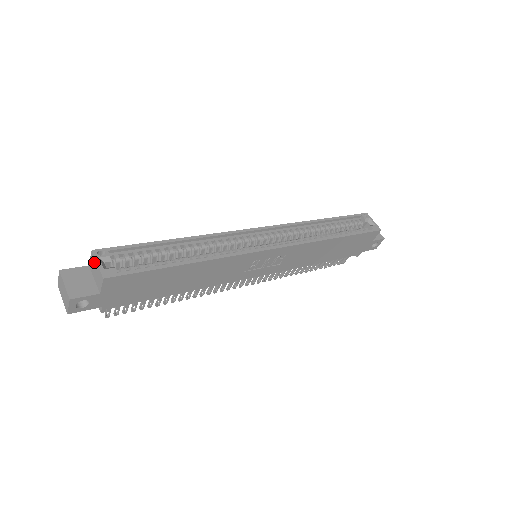
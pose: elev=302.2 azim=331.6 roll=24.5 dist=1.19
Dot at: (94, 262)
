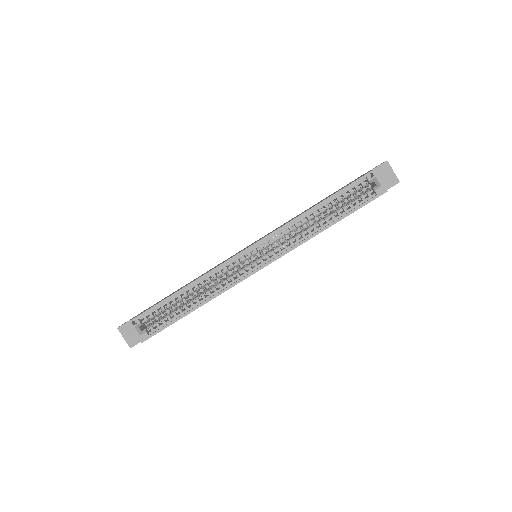
Dot at: (133, 327)
